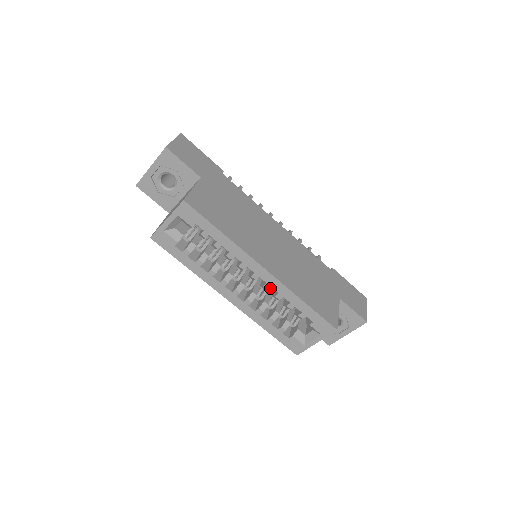
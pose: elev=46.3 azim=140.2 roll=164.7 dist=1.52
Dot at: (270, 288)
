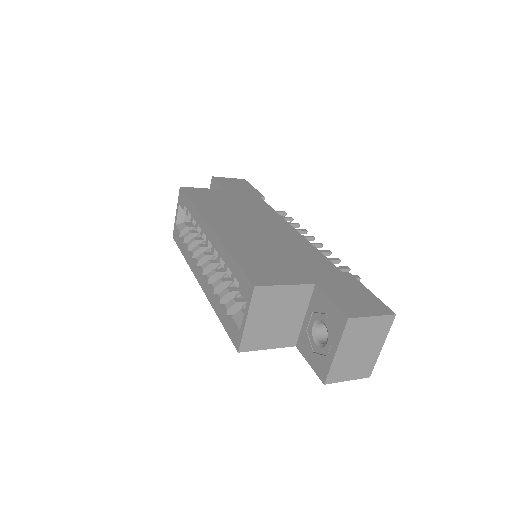
Dot at: occluded
